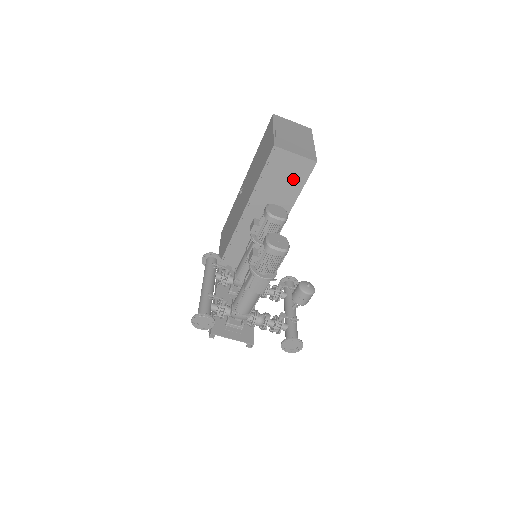
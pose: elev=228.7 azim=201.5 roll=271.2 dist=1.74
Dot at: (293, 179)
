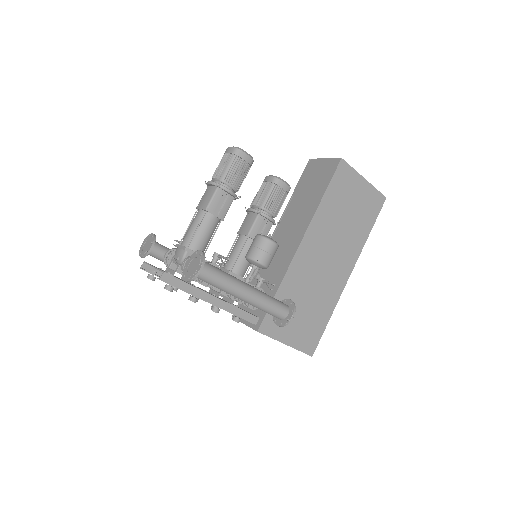
Dot at: (320, 183)
